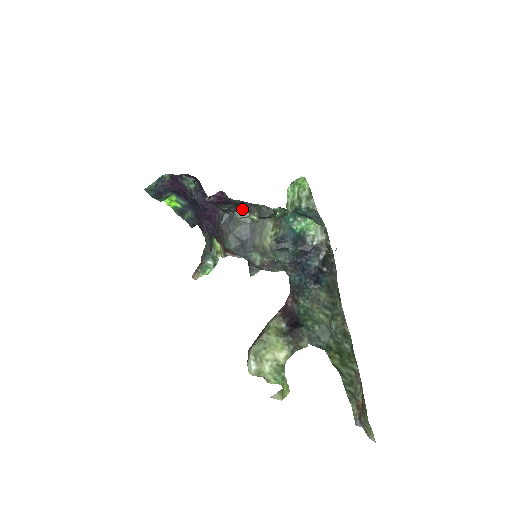
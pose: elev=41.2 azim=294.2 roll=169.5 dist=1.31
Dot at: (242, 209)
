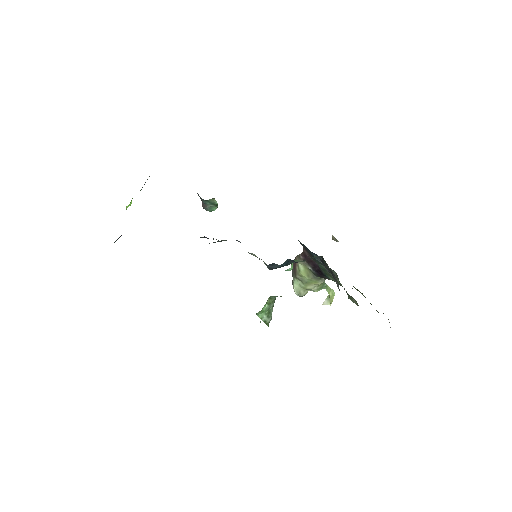
Dot at: occluded
